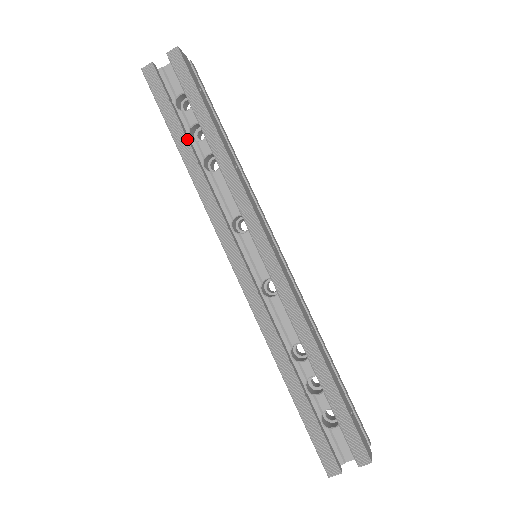
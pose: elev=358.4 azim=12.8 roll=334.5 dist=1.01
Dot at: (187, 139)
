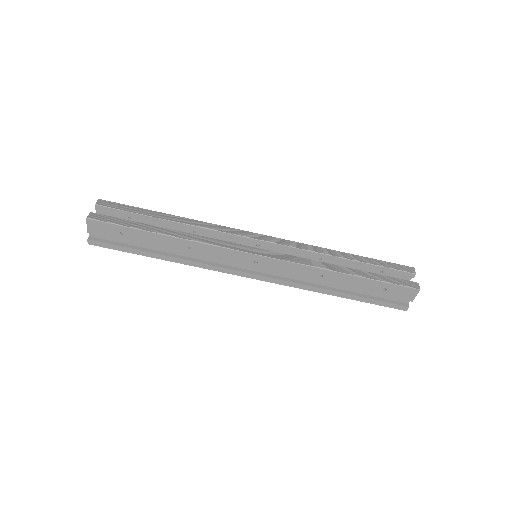
Dot at: (158, 227)
